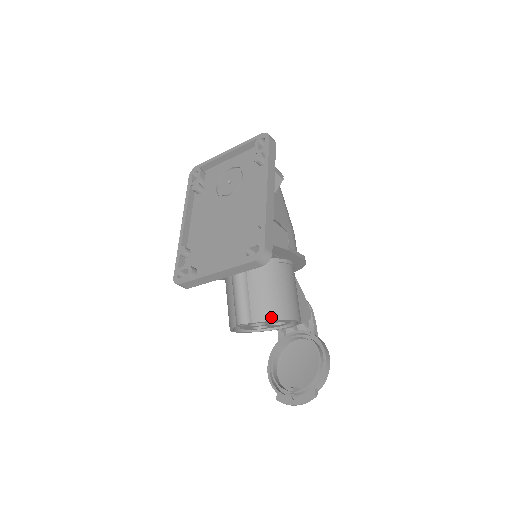
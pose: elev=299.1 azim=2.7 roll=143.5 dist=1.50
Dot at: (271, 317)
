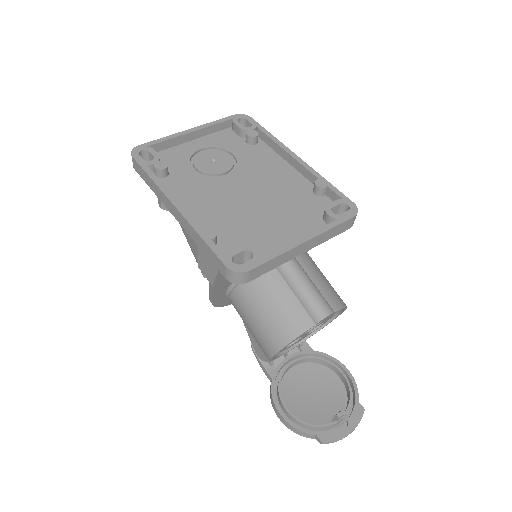
Dot at: (343, 303)
